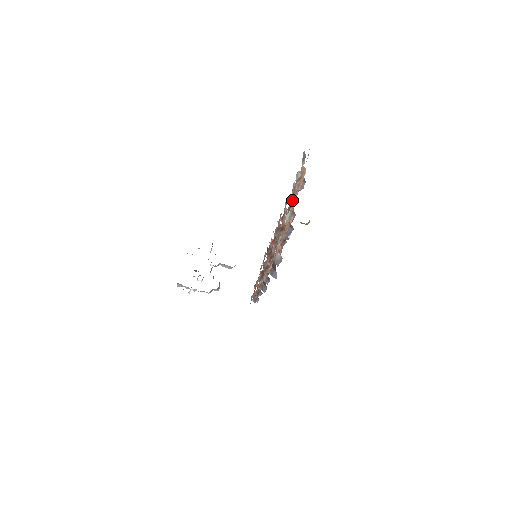
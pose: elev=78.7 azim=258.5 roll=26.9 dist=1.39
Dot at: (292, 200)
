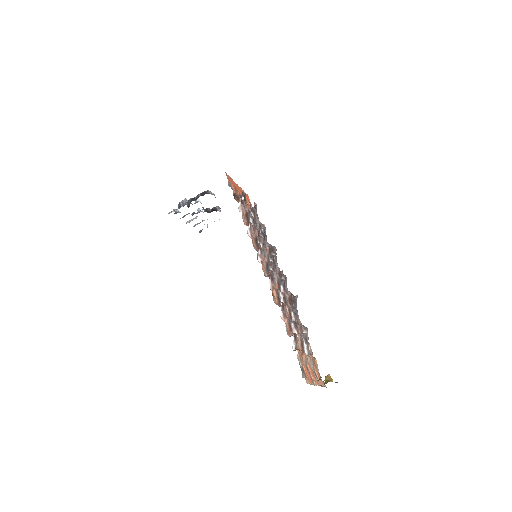
Dot at: (298, 345)
